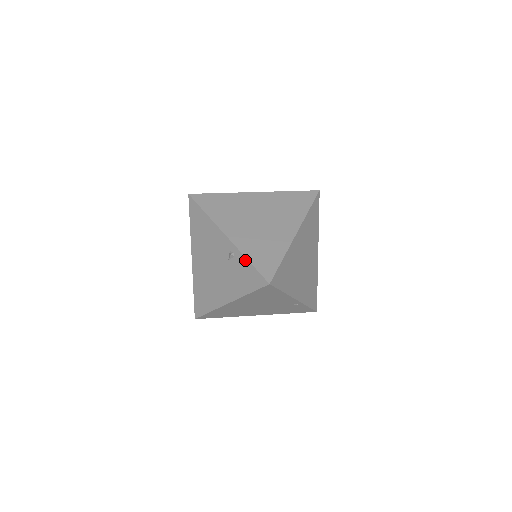
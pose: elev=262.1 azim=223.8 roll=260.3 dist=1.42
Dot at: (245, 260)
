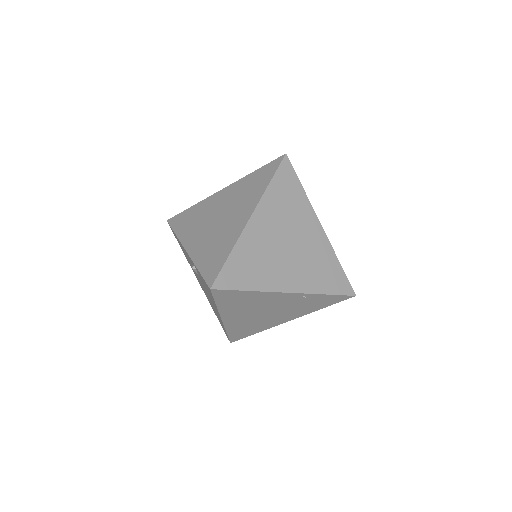
Dot at: (197, 270)
